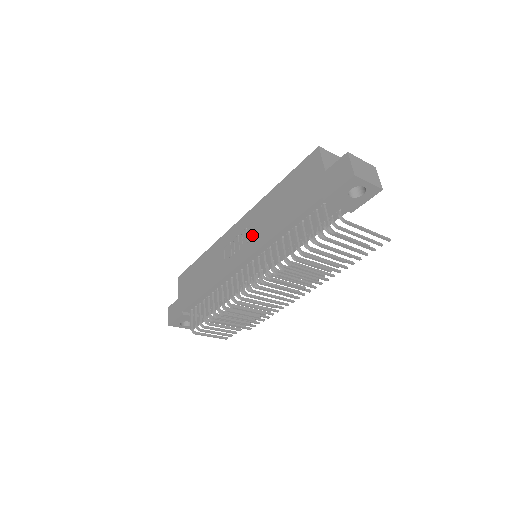
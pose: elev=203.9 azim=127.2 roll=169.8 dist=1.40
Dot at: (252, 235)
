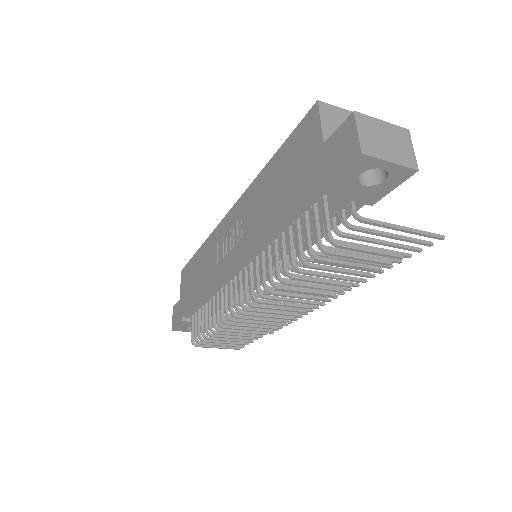
Dot at: (243, 232)
